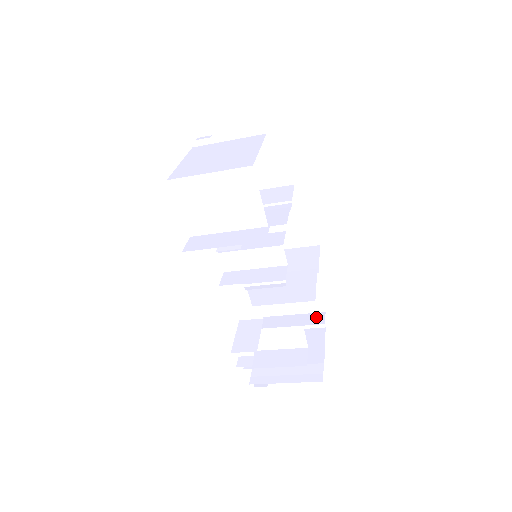
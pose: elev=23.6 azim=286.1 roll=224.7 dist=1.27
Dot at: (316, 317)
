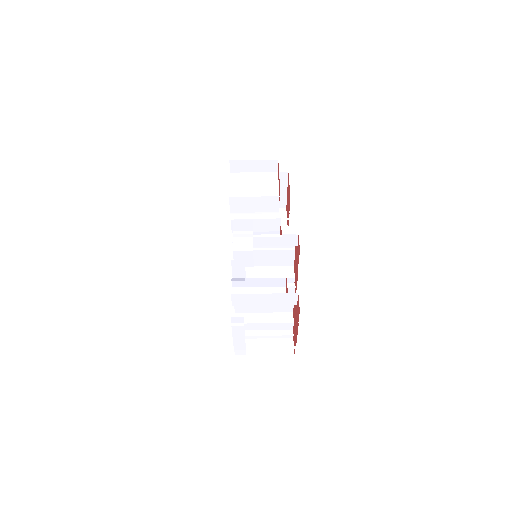
Dot at: occluded
